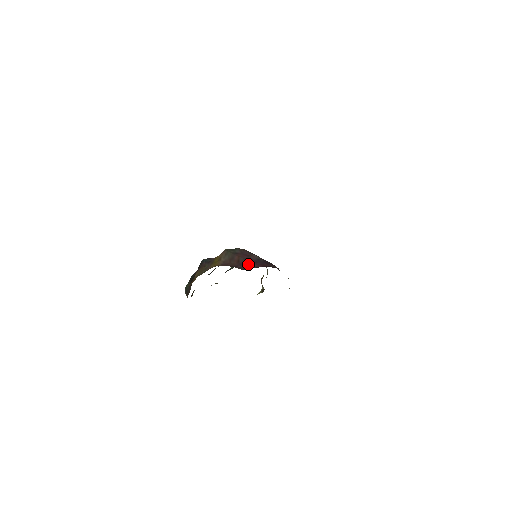
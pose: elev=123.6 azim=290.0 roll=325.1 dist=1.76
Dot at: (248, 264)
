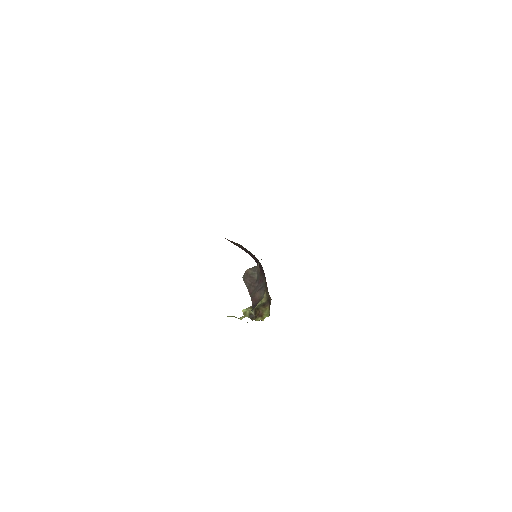
Dot at: occluded
